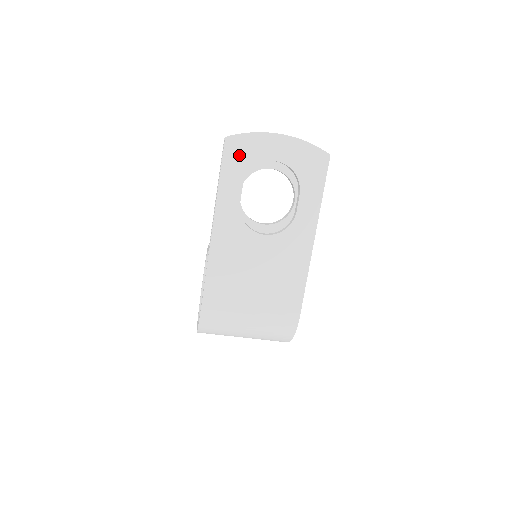
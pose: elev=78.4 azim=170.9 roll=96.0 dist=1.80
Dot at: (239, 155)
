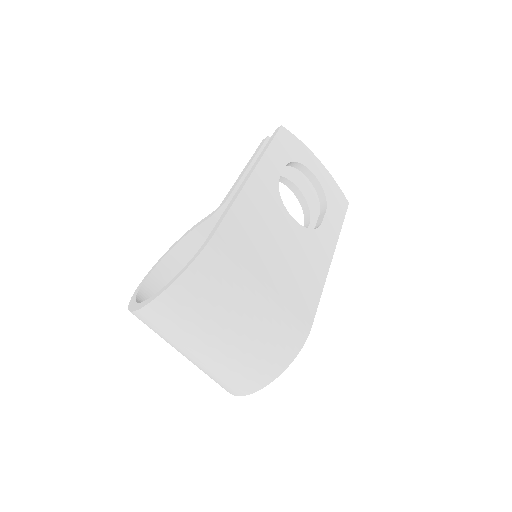
Dot at: (288, 145)
